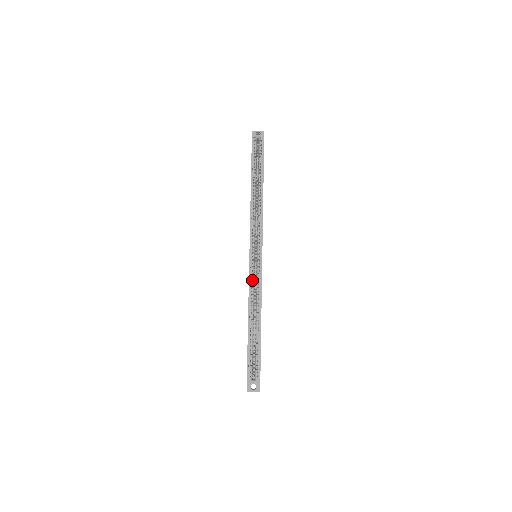
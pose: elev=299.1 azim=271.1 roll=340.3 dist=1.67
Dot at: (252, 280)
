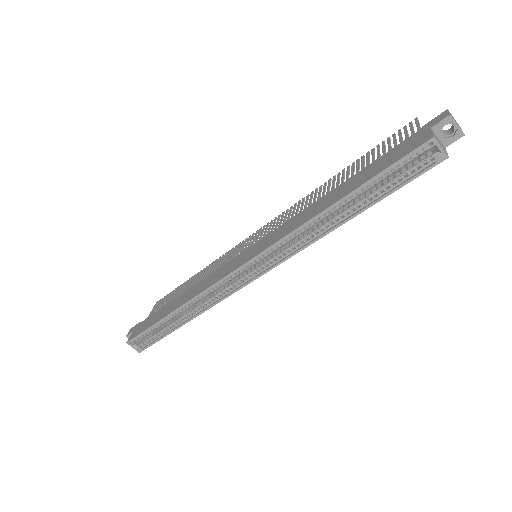
Dot at: (219, 283)
